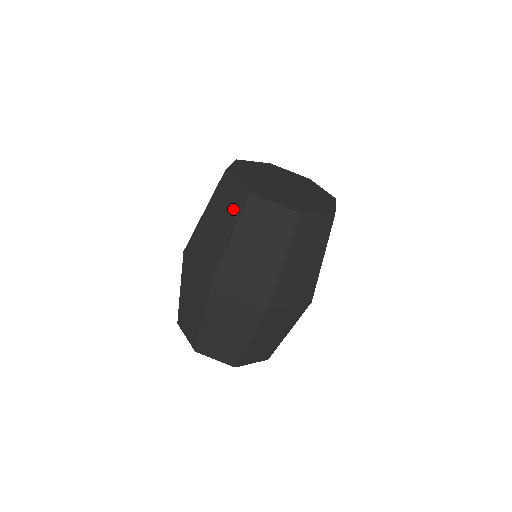
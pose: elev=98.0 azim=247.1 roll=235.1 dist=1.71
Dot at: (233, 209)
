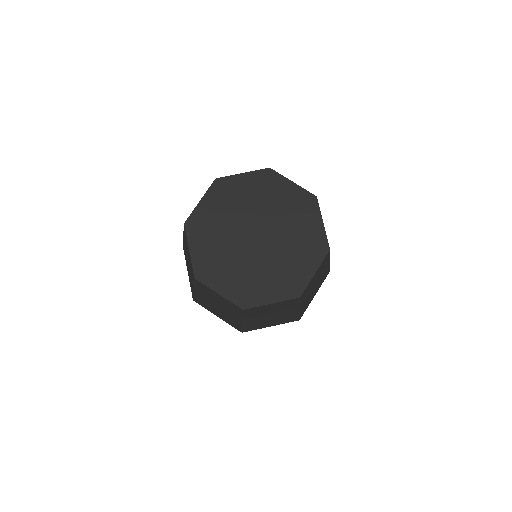
Dot at: (229, 308)
